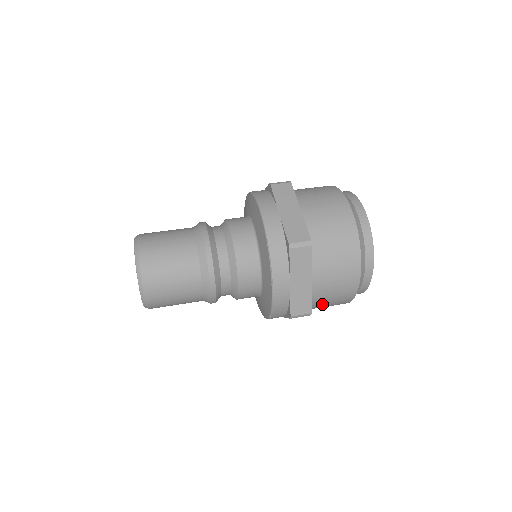
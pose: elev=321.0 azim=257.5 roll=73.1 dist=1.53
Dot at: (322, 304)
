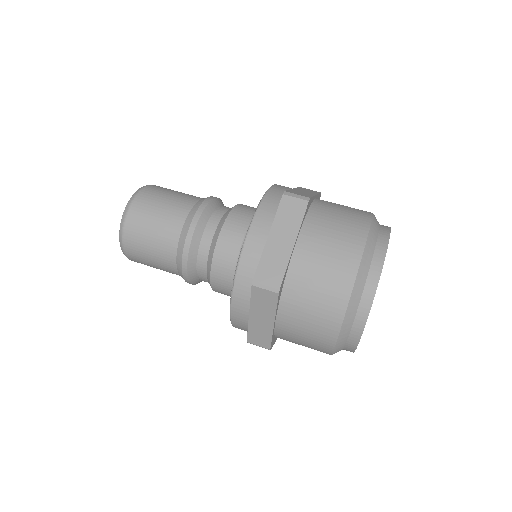
Dot at: (301, 304)
